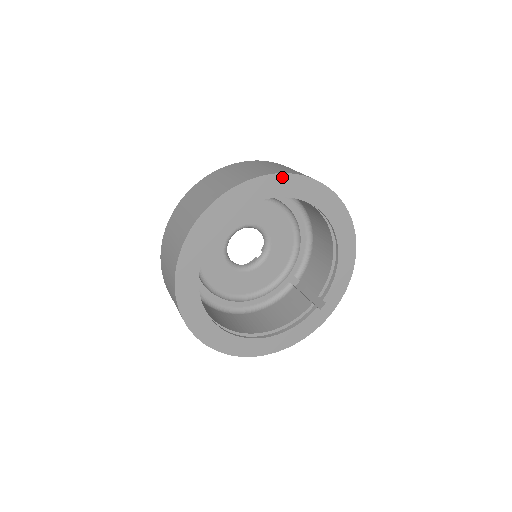
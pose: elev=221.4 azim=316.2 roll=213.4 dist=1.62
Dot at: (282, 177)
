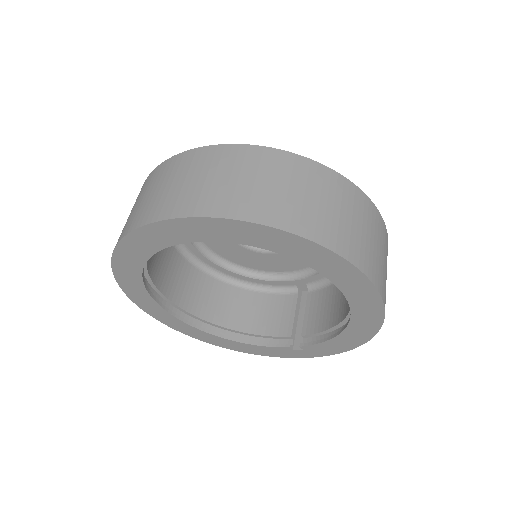
Dot at: (300, 240)
